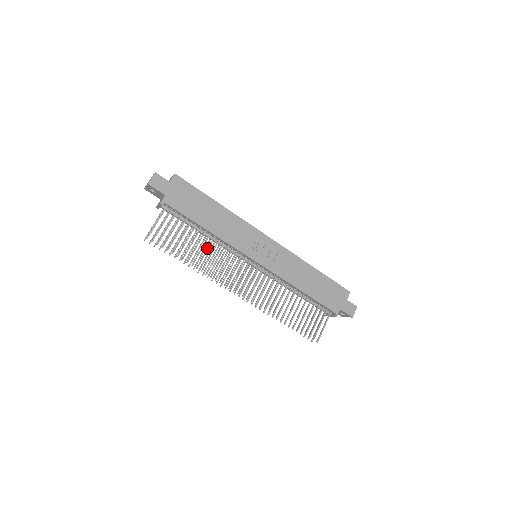
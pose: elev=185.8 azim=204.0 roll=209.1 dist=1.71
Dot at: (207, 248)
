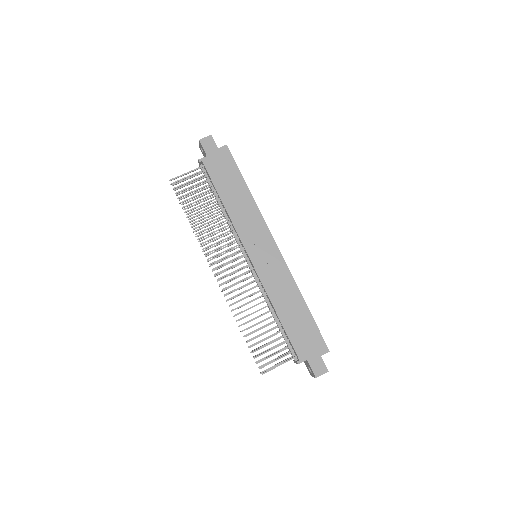
Dot at: (214, 219)
